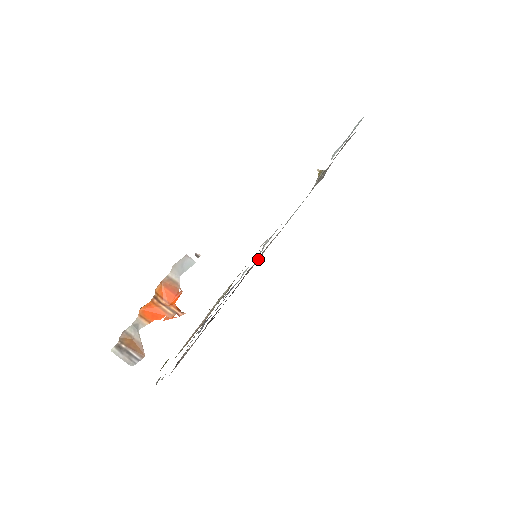
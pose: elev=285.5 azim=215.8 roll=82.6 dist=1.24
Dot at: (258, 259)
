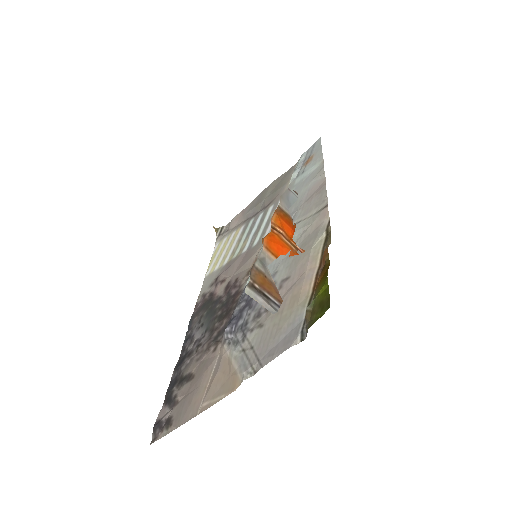
Dot at: (236, 273)
